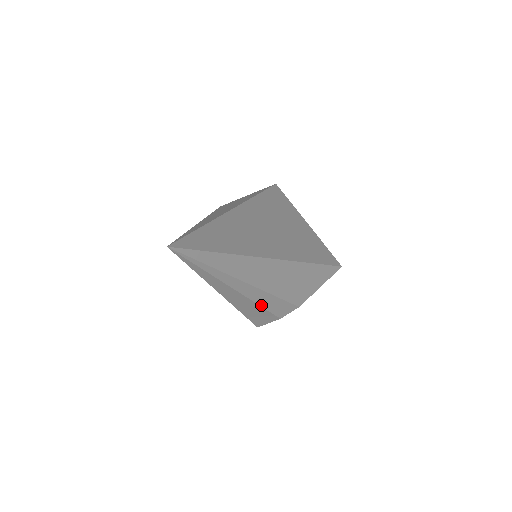
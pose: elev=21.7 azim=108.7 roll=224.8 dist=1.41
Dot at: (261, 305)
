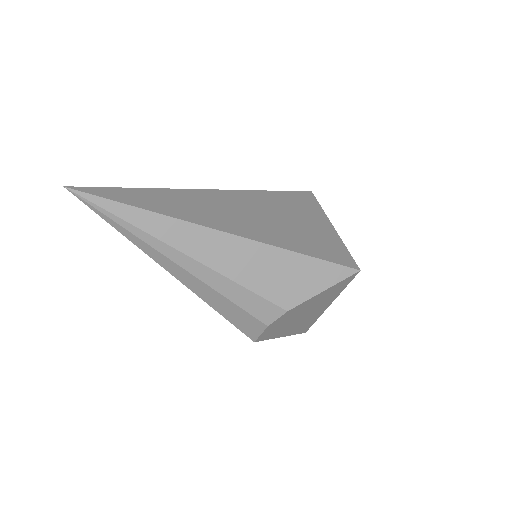
Dot at: (225, 296)
